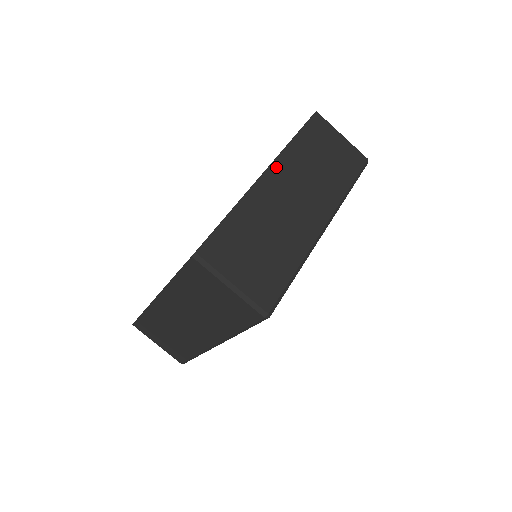
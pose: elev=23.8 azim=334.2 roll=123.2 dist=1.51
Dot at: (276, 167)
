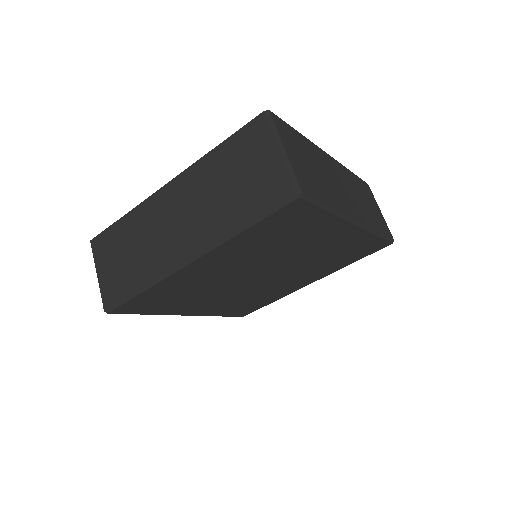
Dot at: (177, 182)
